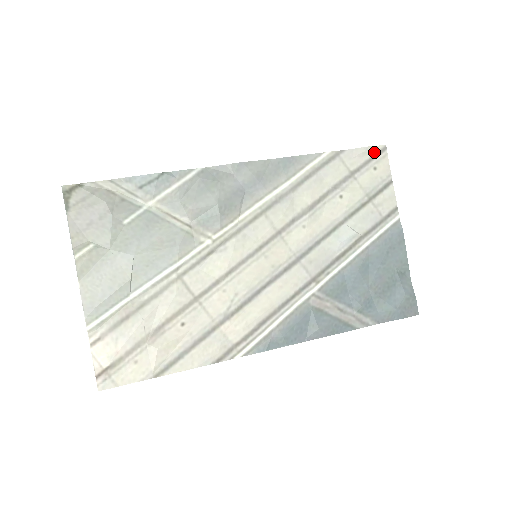
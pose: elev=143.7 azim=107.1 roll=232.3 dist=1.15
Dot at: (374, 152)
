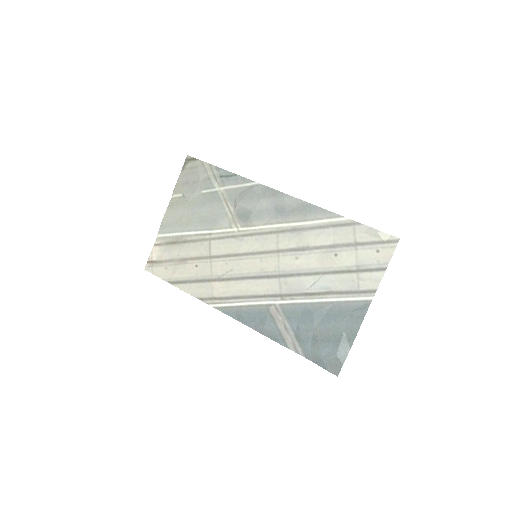
Dot at: (385, 238)
